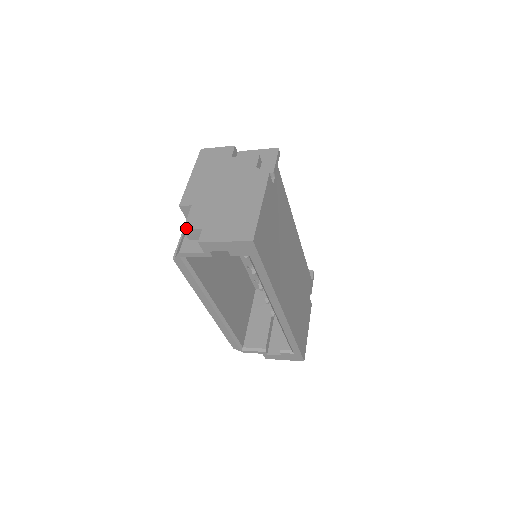
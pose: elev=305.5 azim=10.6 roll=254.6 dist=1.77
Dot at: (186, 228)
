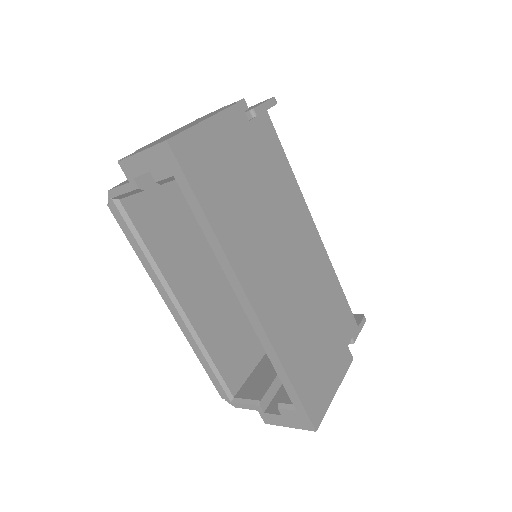
Dot at: (121, 159)
